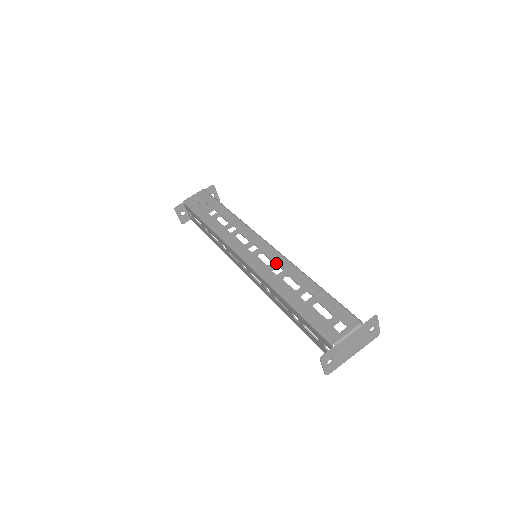
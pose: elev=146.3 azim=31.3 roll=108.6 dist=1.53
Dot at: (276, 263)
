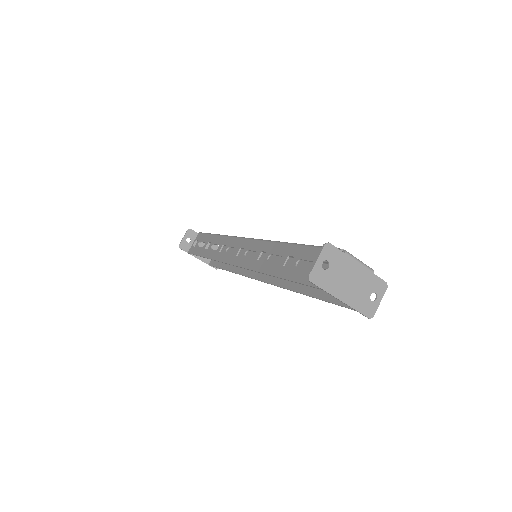
Dot at: occluded
